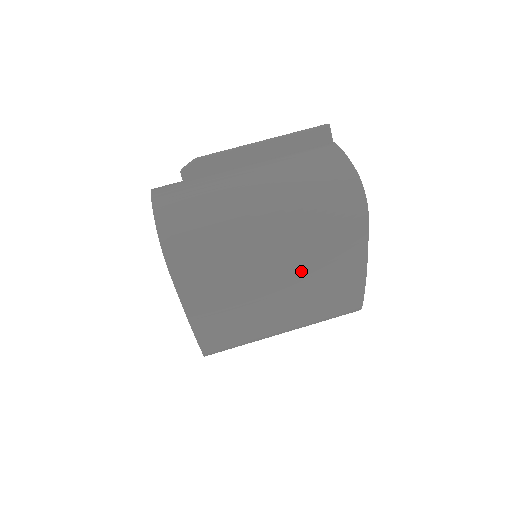
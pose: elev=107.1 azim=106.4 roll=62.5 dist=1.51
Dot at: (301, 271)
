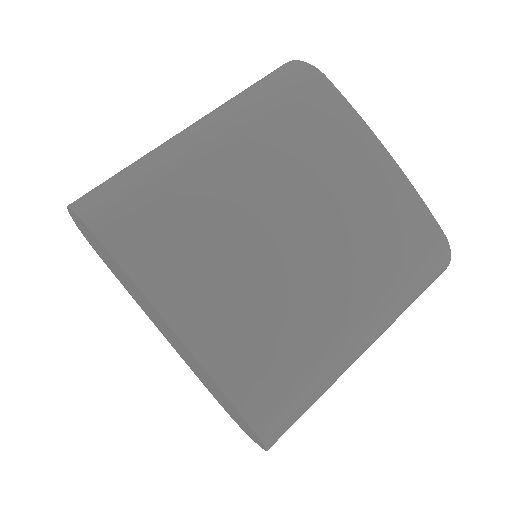
Dot at: (296, 181)
